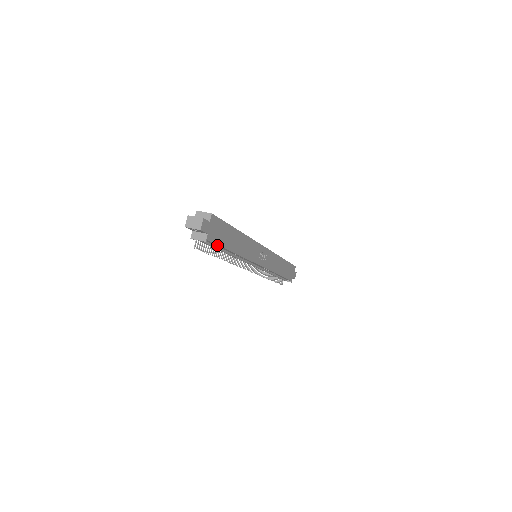
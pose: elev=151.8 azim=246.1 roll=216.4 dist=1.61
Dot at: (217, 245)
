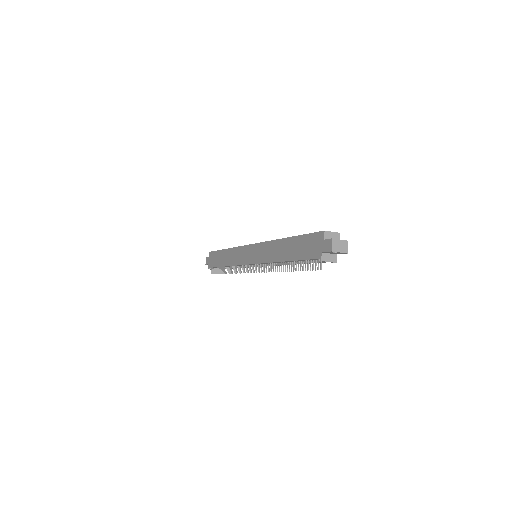
Dot at: occluded
